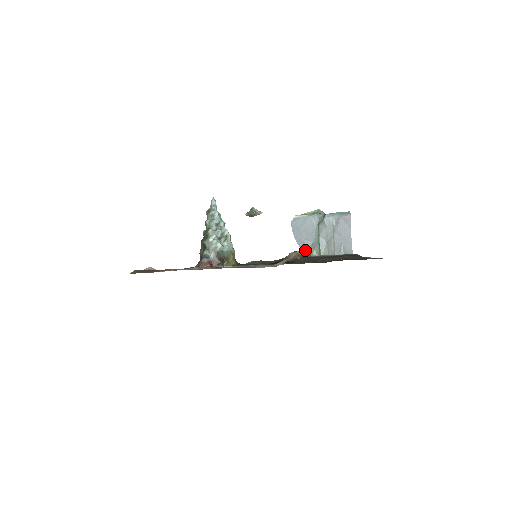
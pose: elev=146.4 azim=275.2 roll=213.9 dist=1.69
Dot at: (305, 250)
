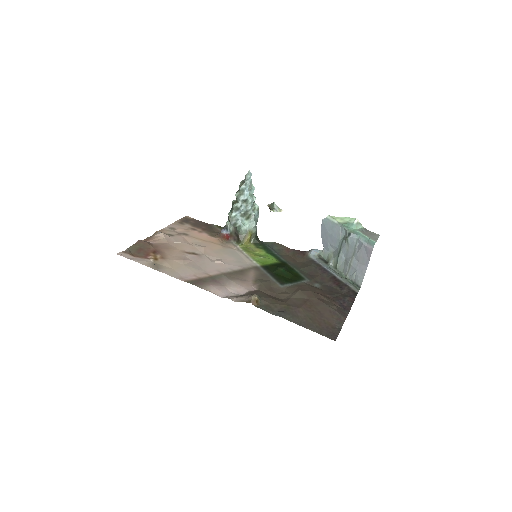
Dot at: (326, 253)
